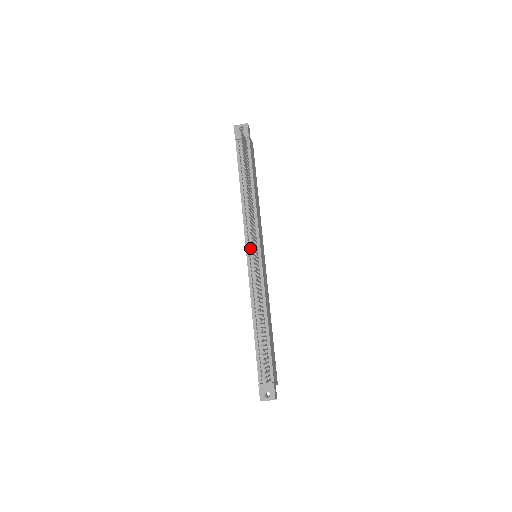
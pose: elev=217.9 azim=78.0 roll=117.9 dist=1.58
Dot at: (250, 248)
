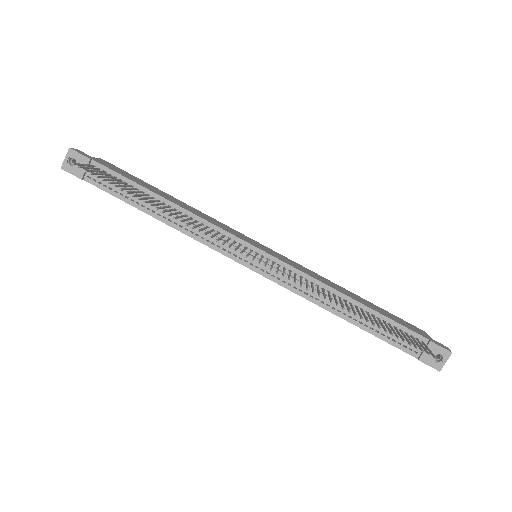
Dot at: (242, 258)
